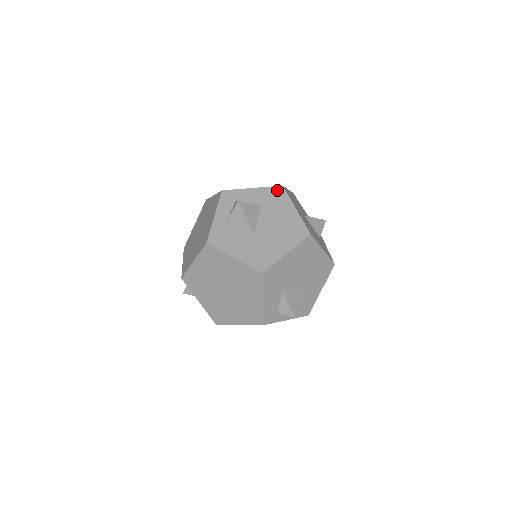
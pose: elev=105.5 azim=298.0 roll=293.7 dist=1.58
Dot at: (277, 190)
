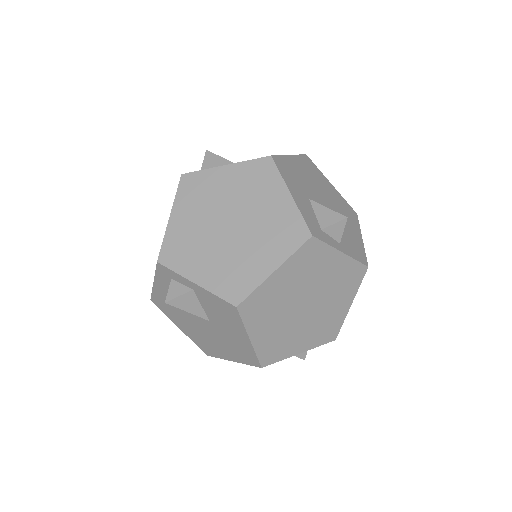
Dot at: occluded
